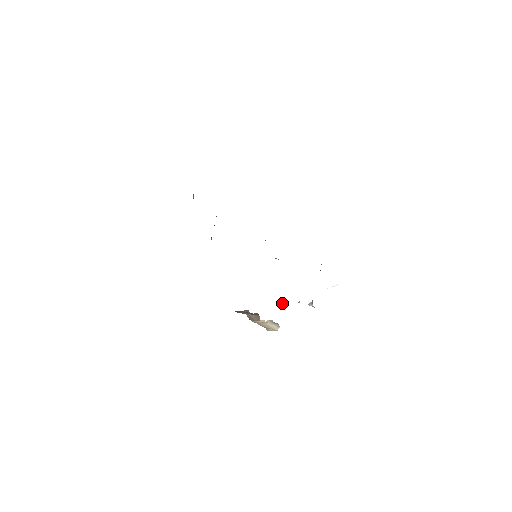
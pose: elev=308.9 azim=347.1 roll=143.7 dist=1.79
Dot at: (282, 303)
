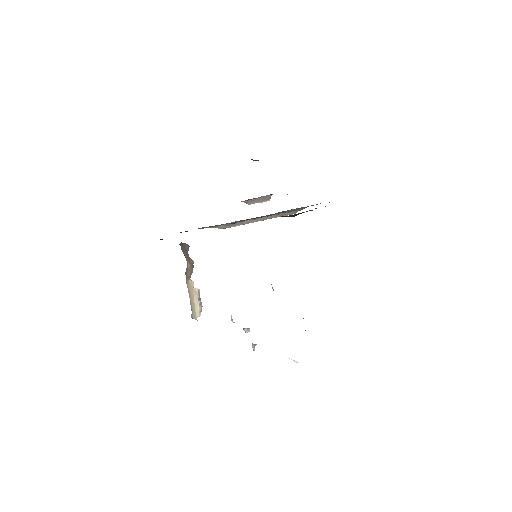
Dot at: occluded
